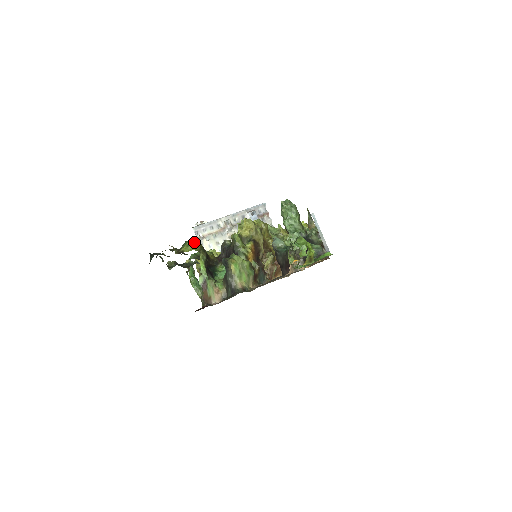
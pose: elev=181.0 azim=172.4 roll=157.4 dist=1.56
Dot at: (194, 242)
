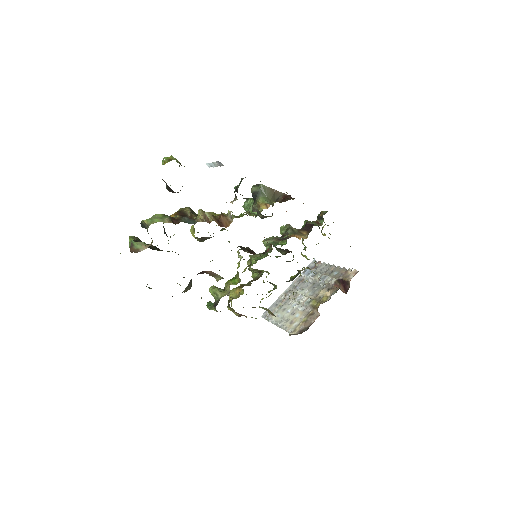
Dot at: occluded
